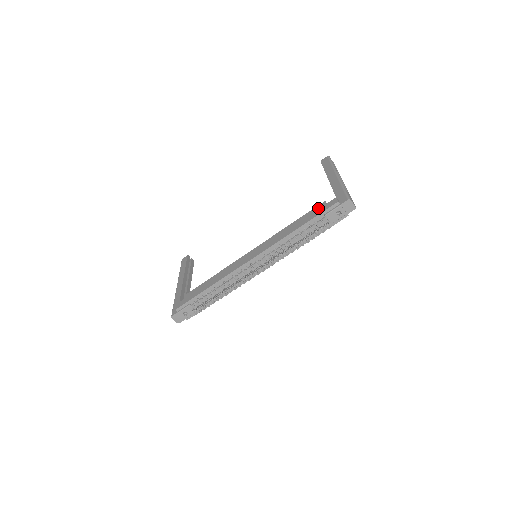
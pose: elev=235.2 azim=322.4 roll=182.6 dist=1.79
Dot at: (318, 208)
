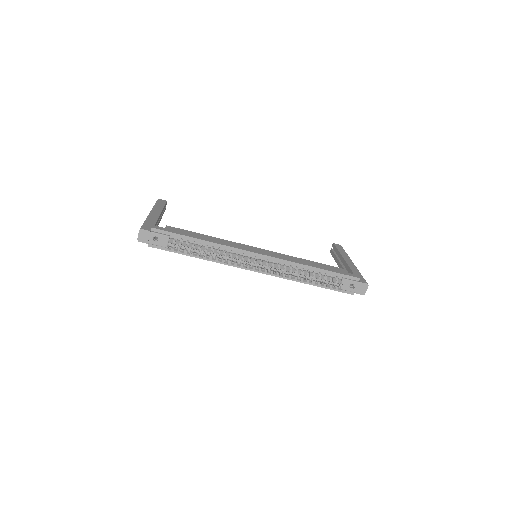
Dot at: (339, 269)
